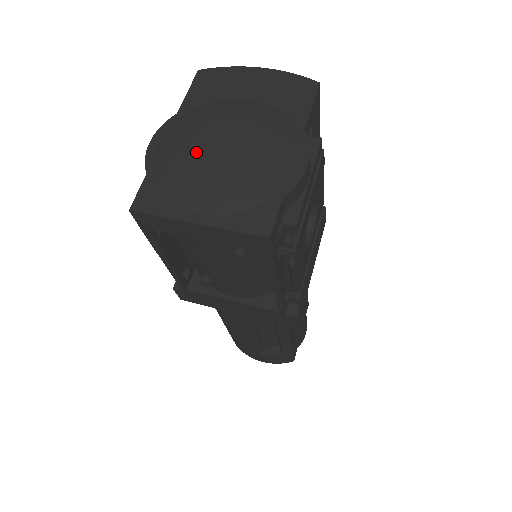
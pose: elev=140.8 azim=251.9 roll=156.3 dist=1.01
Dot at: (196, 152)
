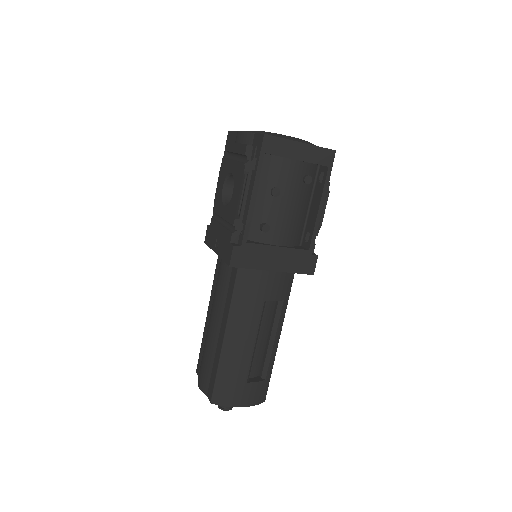
Dot at: occluded
